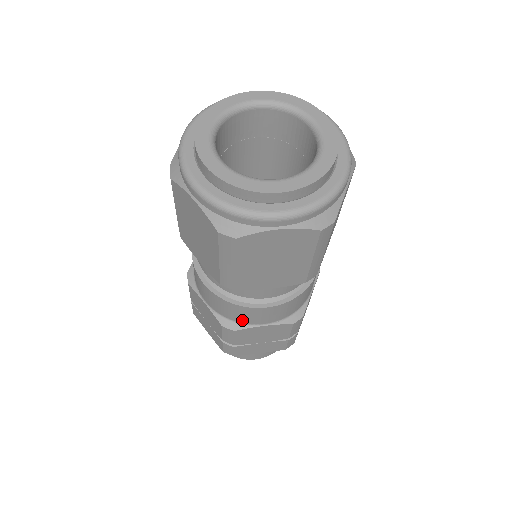
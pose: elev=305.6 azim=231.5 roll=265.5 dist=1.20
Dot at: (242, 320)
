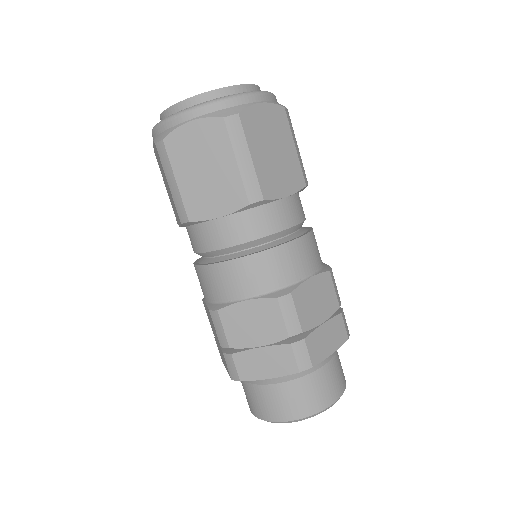
Dot at: (289, 278)
